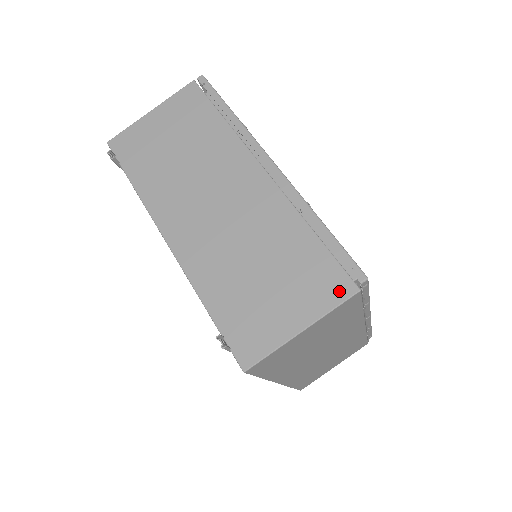
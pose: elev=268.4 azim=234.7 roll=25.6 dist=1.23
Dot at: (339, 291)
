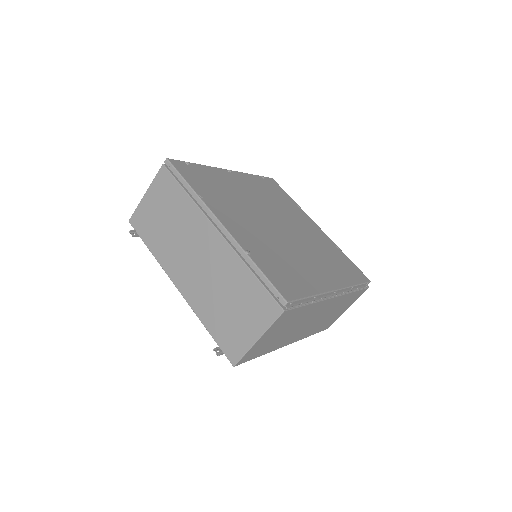
Dot at: (273, 313)
